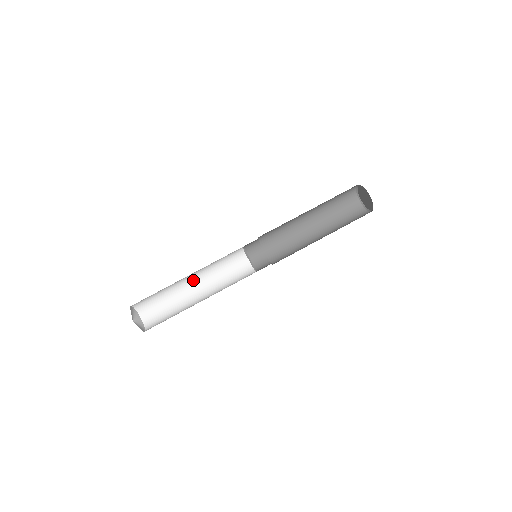
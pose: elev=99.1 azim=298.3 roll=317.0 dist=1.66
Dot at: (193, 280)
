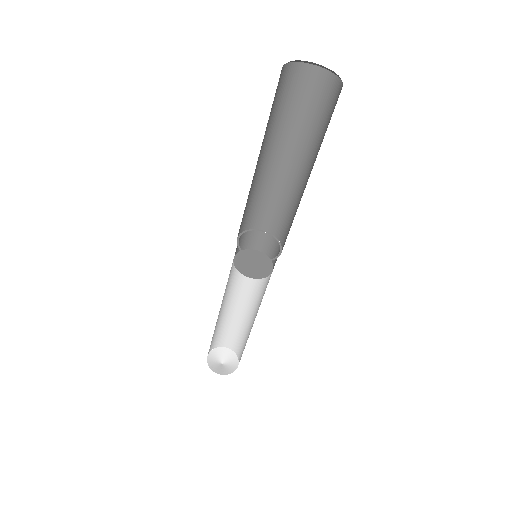
Dot at: (242, 303)
